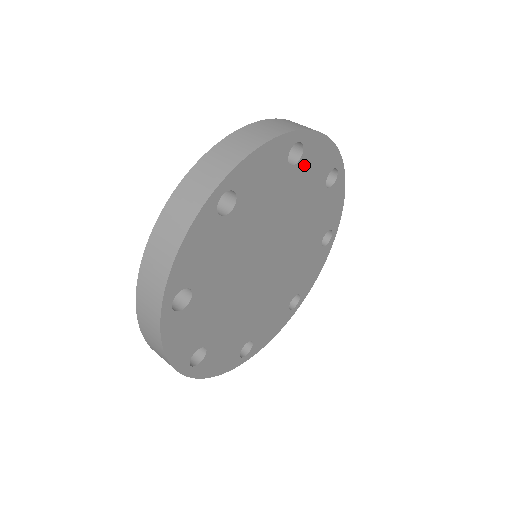
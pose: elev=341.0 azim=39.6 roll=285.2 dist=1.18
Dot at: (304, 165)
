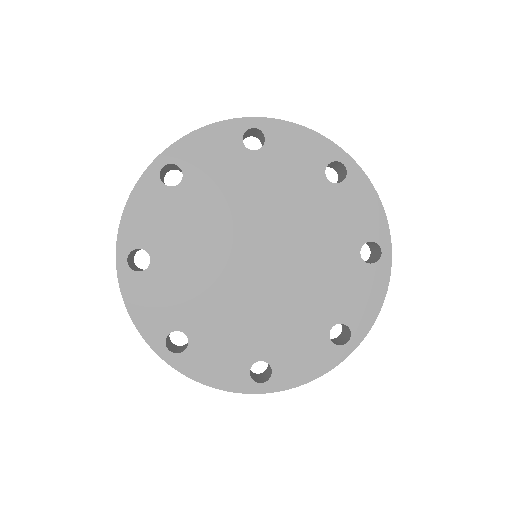
Dot at: (274, 152)
